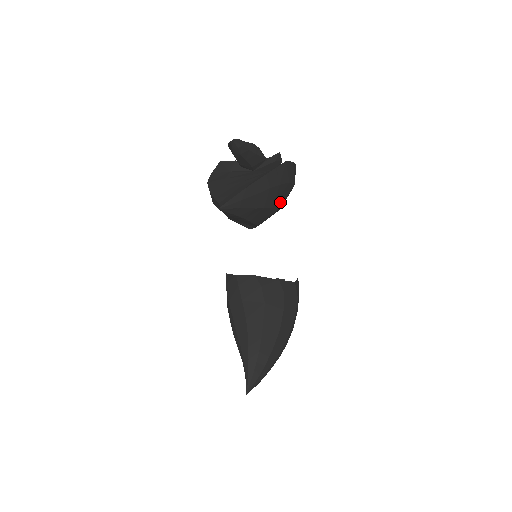
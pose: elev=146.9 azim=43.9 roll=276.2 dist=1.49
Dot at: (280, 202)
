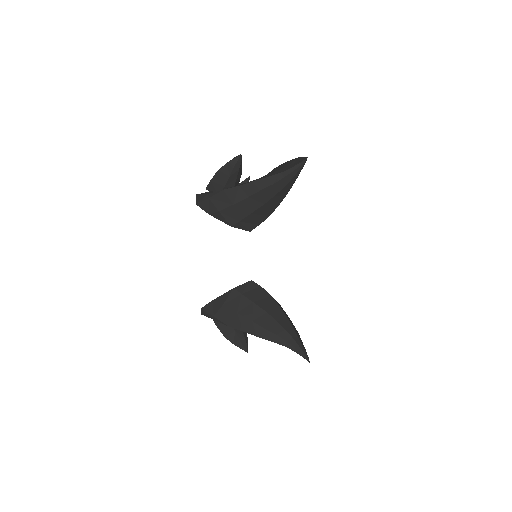
Dot at: occluded
